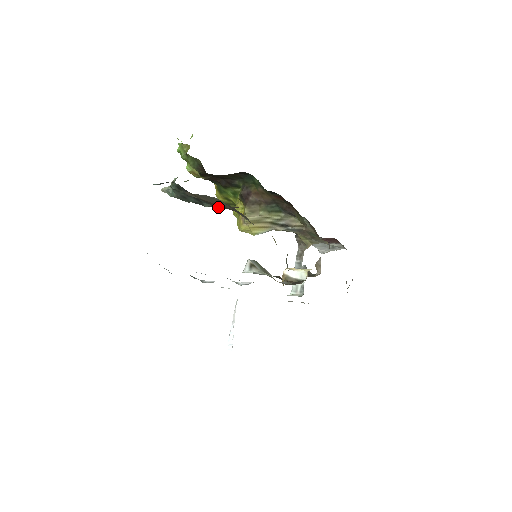
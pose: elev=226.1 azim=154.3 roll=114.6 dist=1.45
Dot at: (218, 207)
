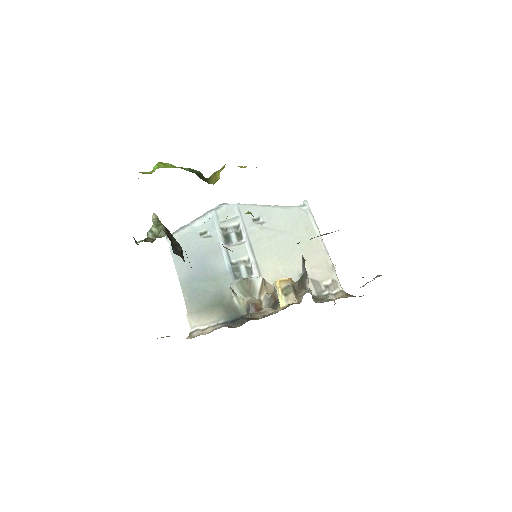
Dot at: occluded
